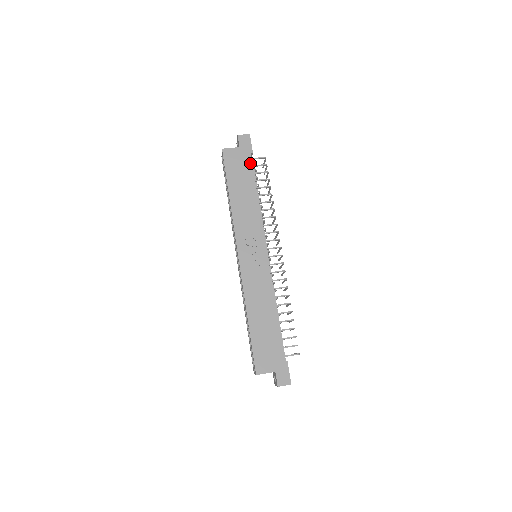
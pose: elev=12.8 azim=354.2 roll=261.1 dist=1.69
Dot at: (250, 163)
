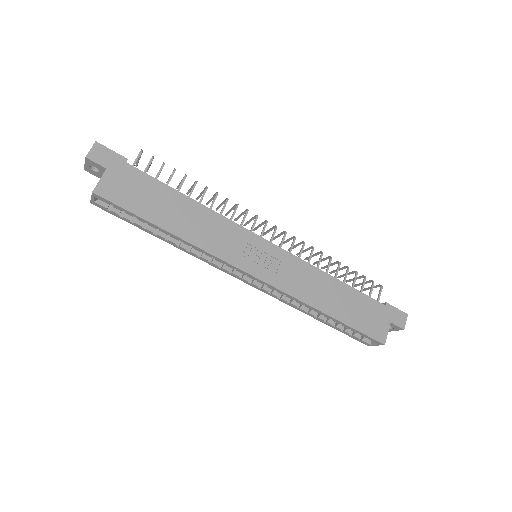
Dot at: (140, 173)
